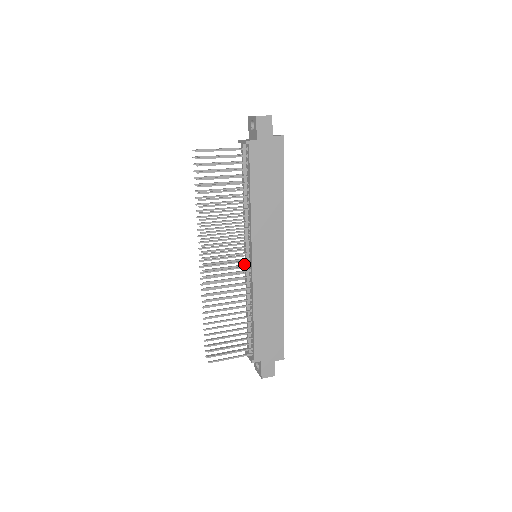
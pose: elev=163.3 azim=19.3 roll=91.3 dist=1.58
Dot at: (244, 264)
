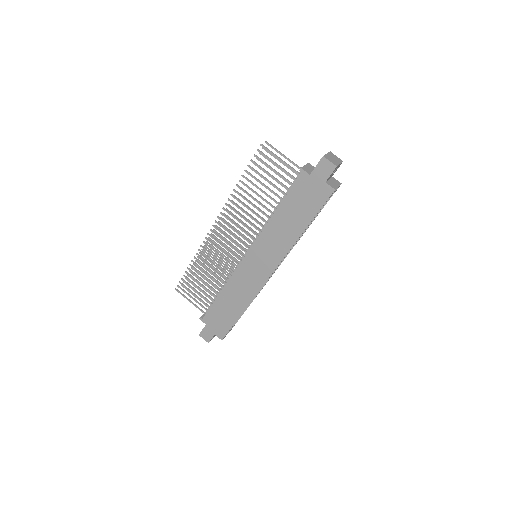
Dot at: (241, 253)
